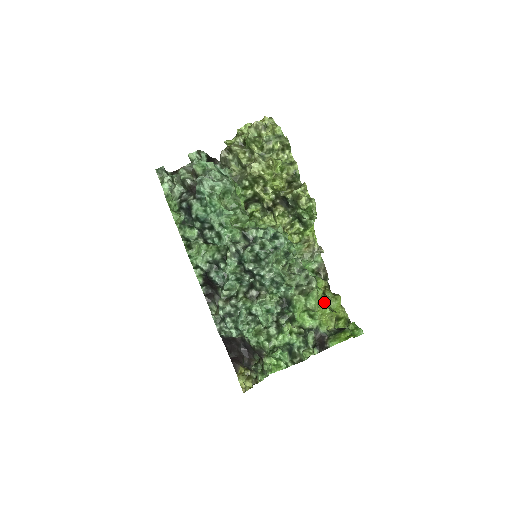
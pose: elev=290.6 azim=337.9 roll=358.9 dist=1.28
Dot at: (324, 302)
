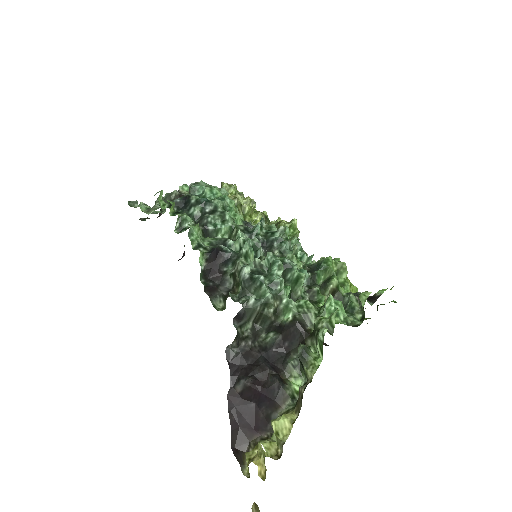
Dot at: occluded
